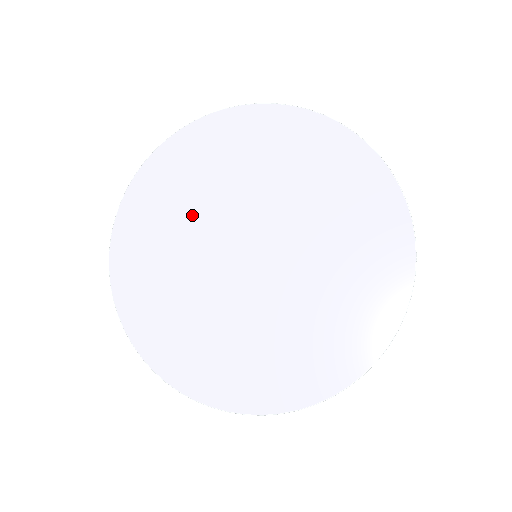
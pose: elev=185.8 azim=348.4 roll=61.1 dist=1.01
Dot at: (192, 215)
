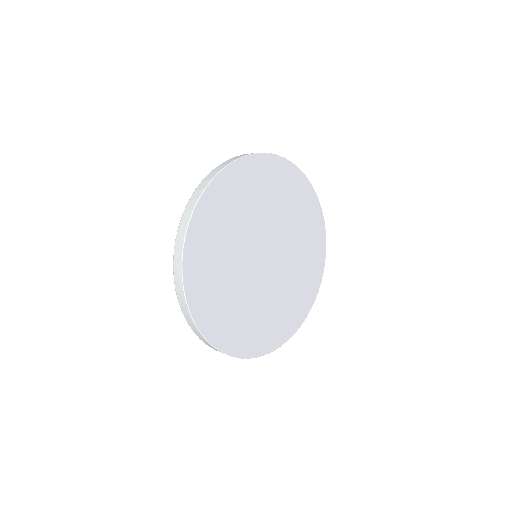
Dot at: (256, 210)
